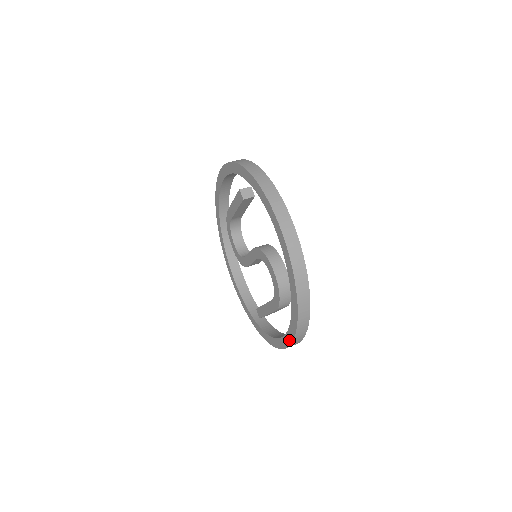
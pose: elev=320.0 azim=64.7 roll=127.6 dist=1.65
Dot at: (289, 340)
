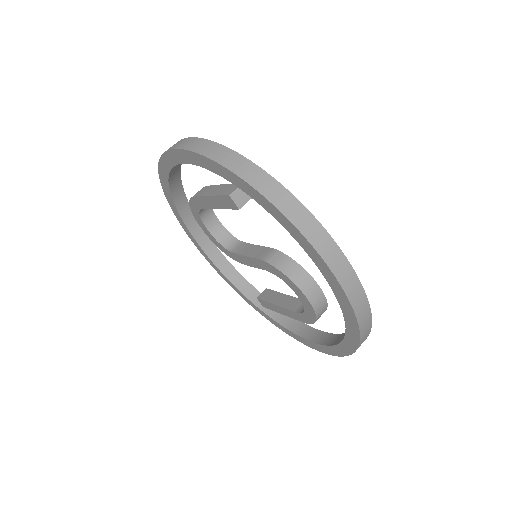
Dot at: (328, 352)
